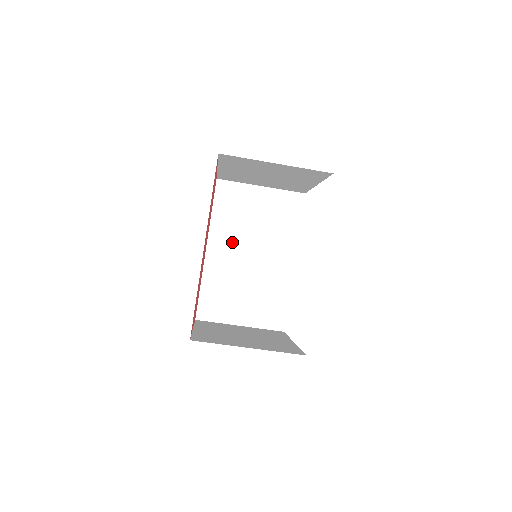
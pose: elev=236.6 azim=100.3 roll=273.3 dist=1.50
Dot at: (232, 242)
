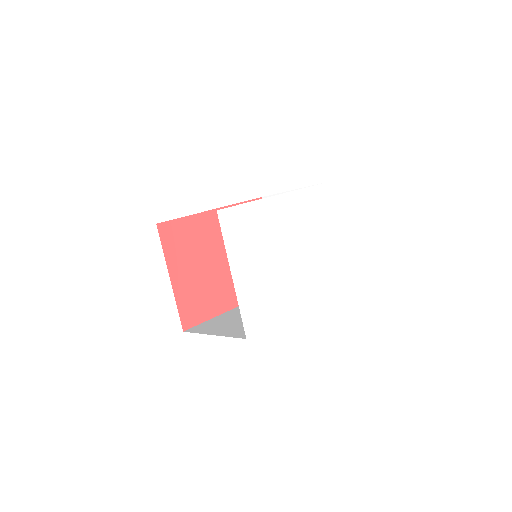
Dot at: occluded
